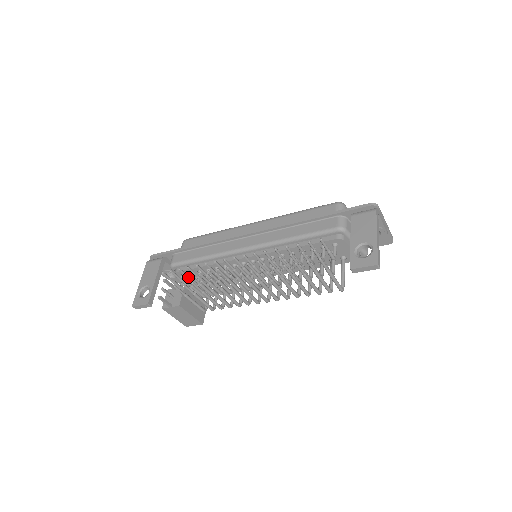
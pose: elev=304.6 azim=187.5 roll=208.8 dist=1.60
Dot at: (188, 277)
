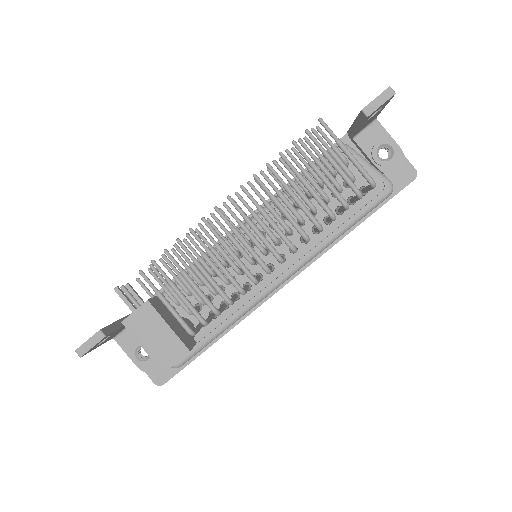
Dot at: (163, 285)
